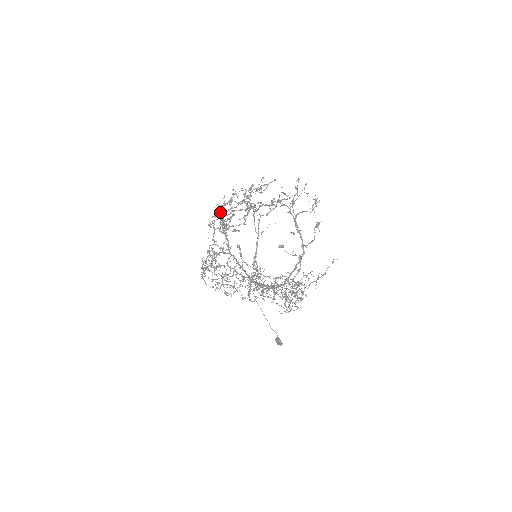
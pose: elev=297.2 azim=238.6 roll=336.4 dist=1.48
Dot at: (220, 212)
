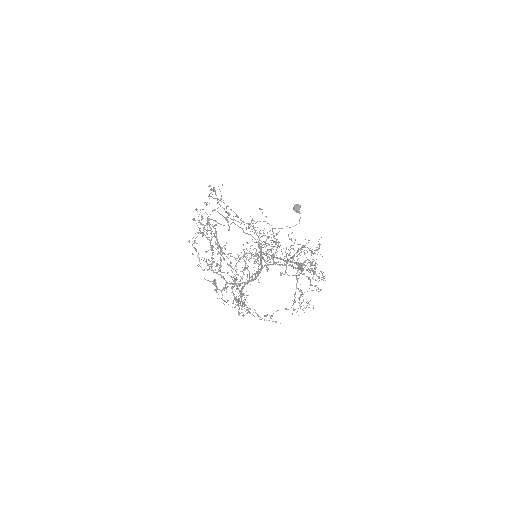
Dot at: (217, 288)
